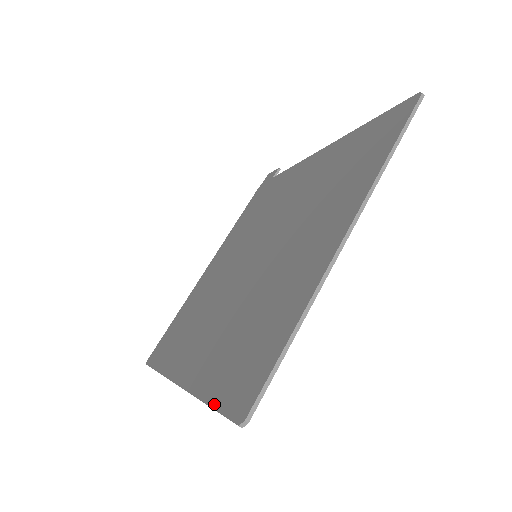
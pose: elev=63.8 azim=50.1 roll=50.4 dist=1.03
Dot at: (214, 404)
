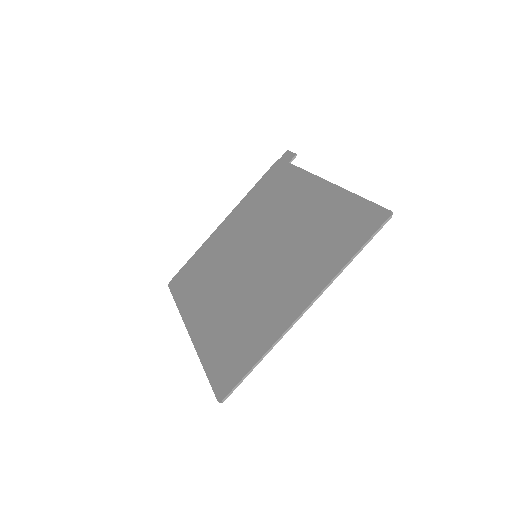
Dot at: (208, 373)
